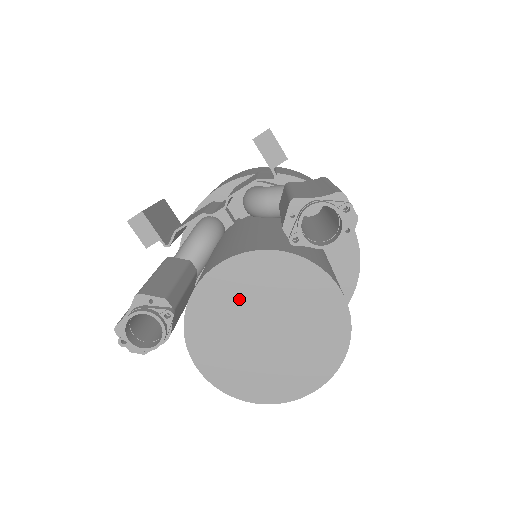
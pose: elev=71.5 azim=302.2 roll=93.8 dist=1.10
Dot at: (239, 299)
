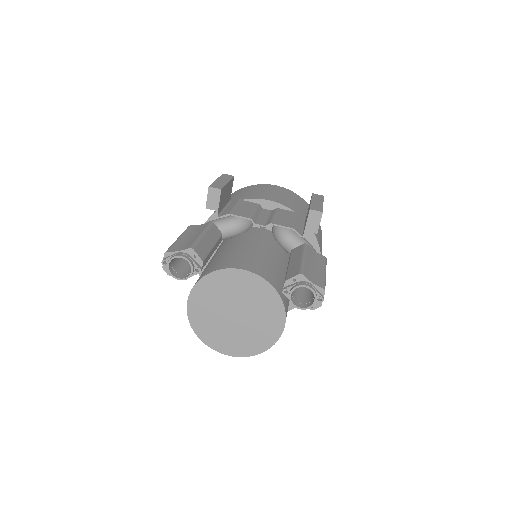
Dot at: (236, 291)
